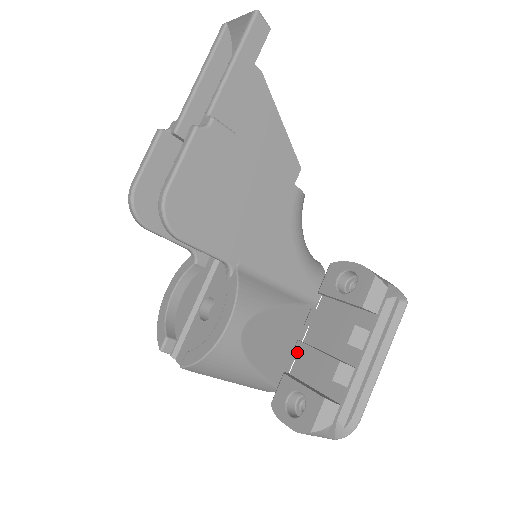
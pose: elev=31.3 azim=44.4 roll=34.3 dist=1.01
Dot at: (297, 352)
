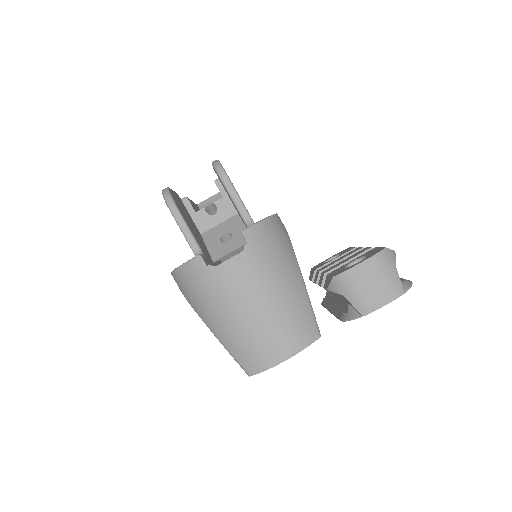
Dot at: (327, 270)
